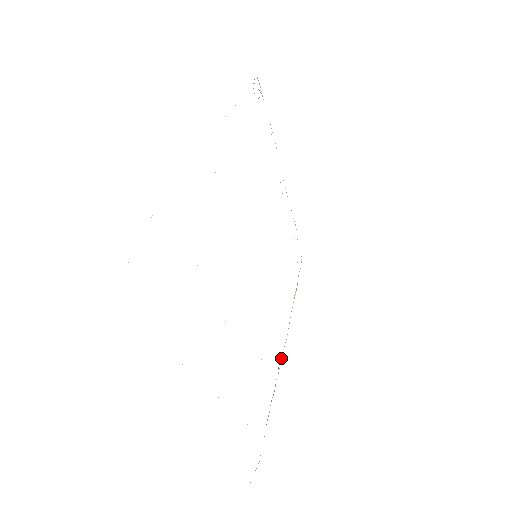
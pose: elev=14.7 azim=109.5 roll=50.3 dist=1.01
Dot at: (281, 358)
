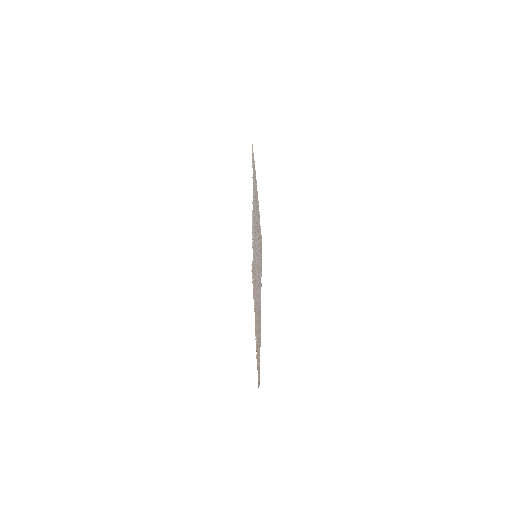
Dot at: (255, 325)
